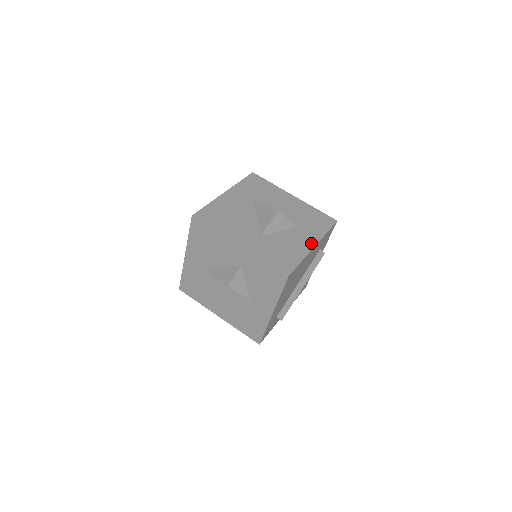
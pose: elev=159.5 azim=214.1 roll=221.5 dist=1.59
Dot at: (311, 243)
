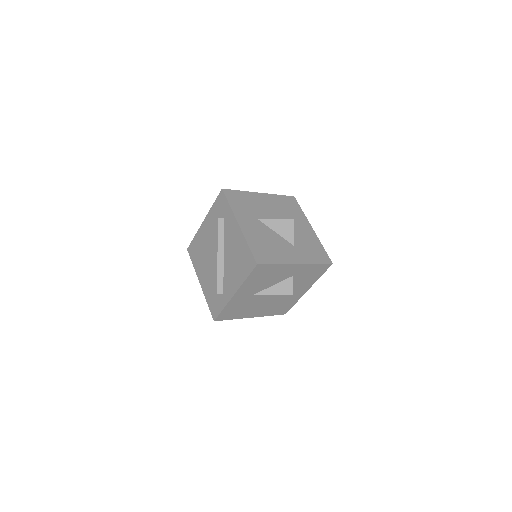
Dot at: (310, 228)
